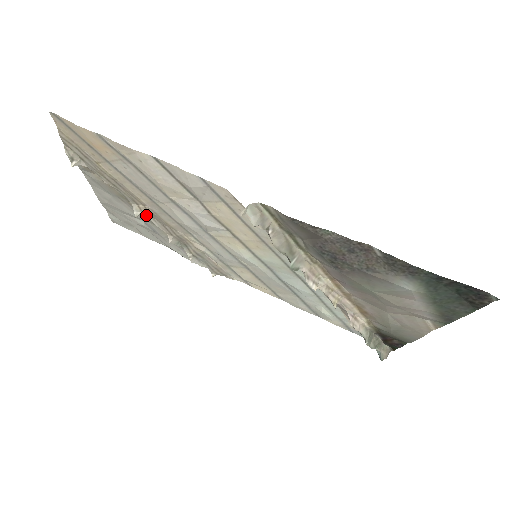
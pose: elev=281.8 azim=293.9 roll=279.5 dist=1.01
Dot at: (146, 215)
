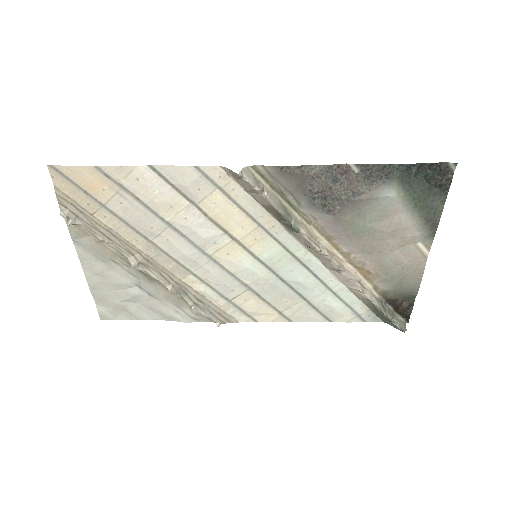
Dot at: (142, 266)
